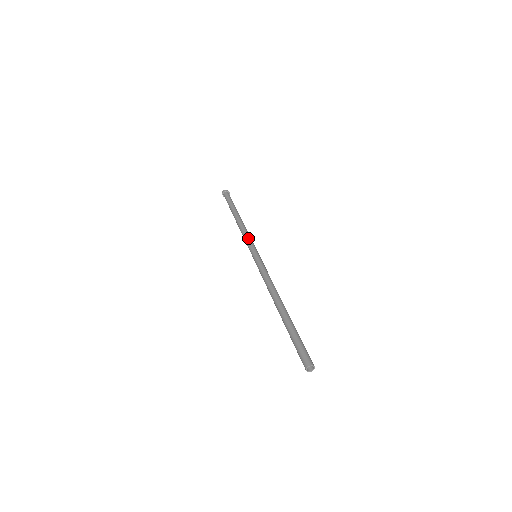
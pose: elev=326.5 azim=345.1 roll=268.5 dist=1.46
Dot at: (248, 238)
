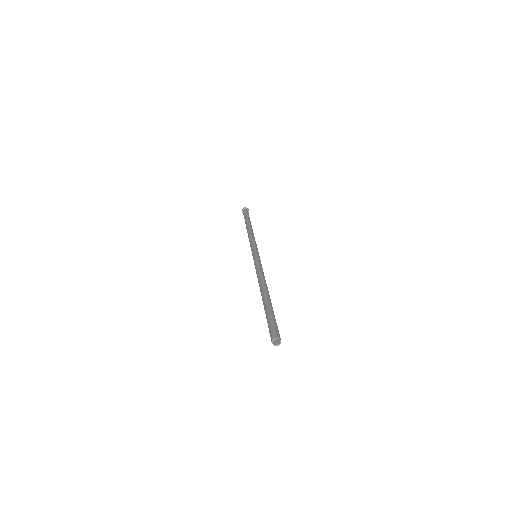
Dot at: (251, 243)
